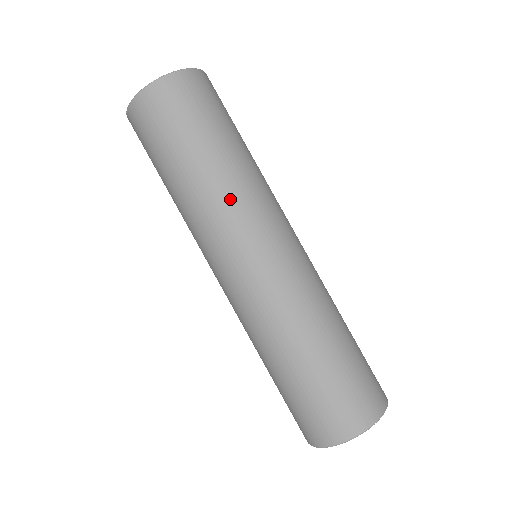
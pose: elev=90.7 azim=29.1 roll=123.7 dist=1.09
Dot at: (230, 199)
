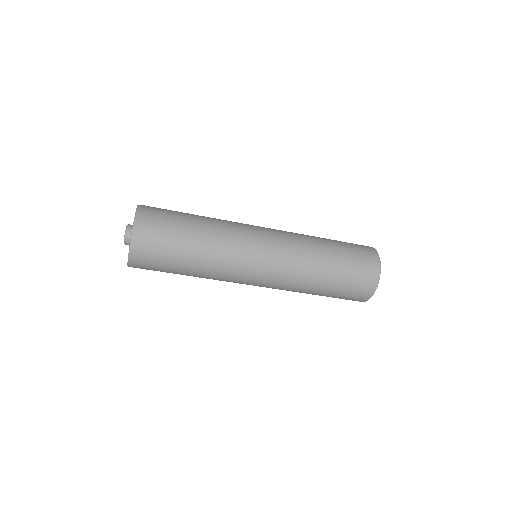
Dot at: (225, 247)
